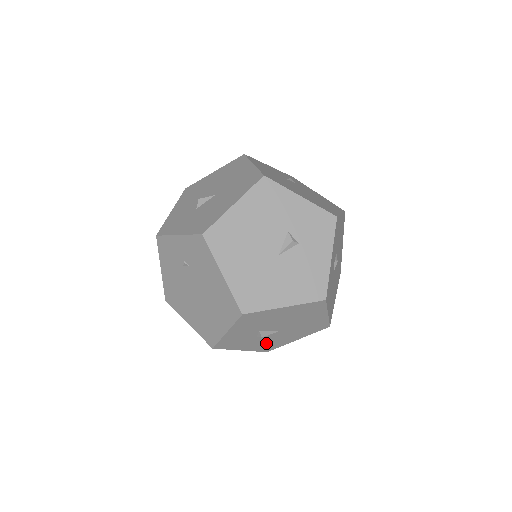
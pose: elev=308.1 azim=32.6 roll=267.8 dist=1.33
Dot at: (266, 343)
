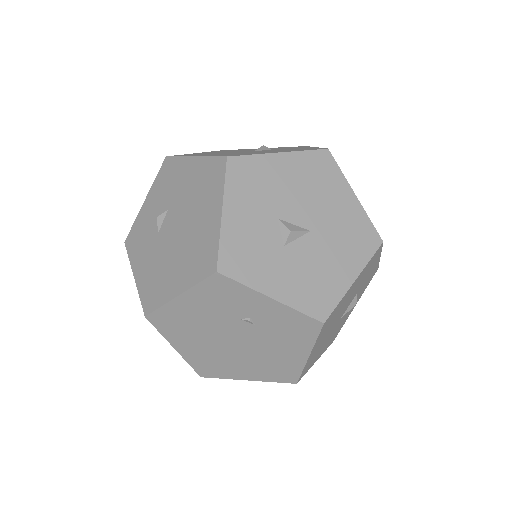
Dot at: occluded
